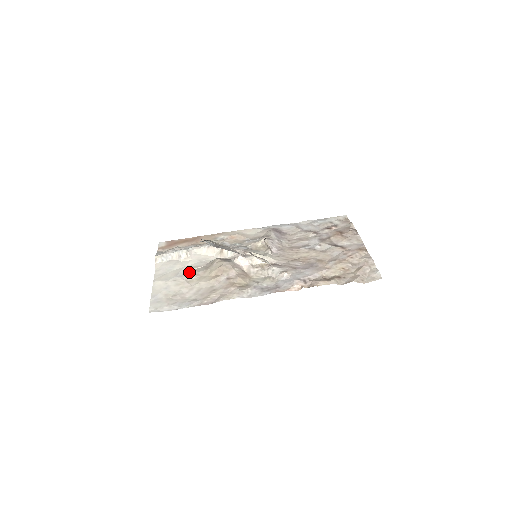
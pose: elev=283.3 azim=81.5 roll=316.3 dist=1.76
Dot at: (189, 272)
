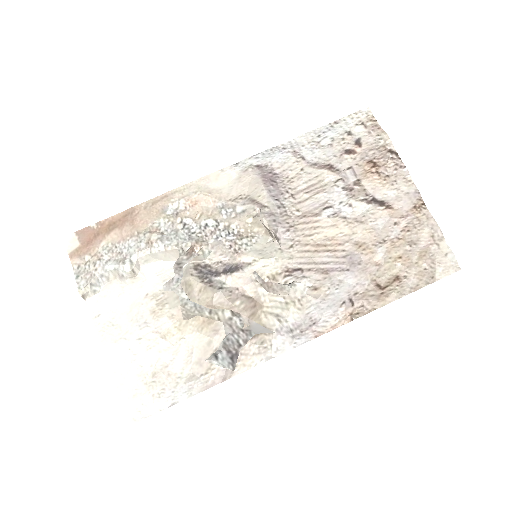
Dot at: (155, 312)
